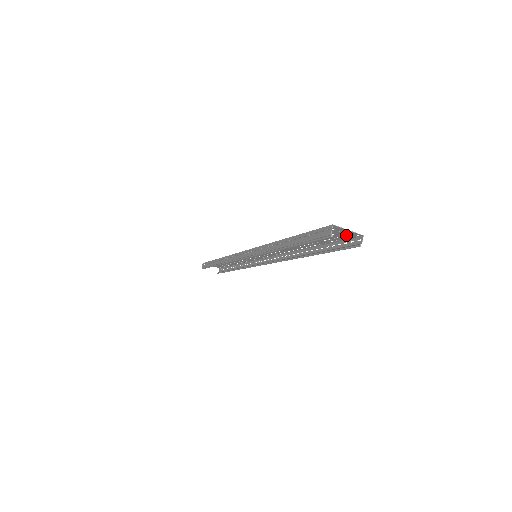
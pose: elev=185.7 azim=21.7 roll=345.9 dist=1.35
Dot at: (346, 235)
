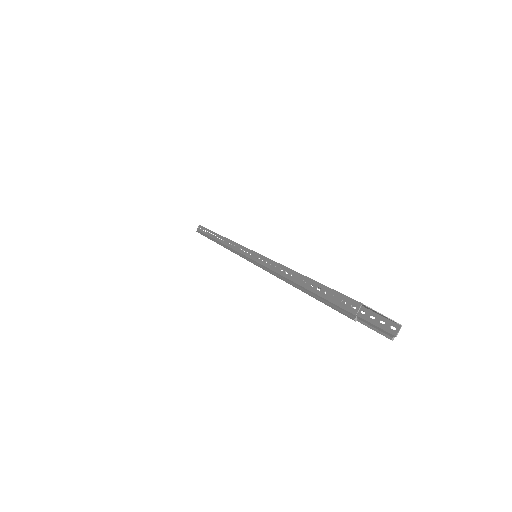
Dot at: occluded
